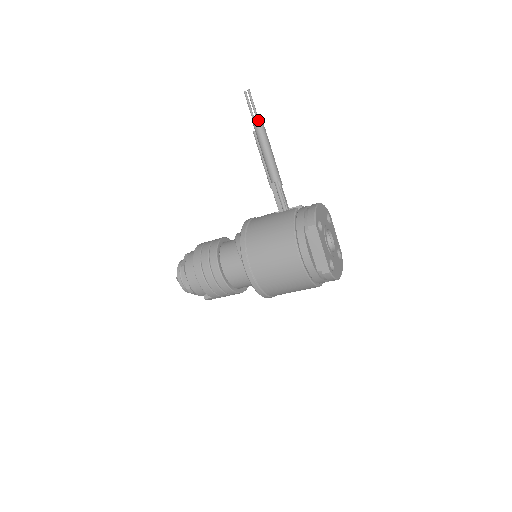
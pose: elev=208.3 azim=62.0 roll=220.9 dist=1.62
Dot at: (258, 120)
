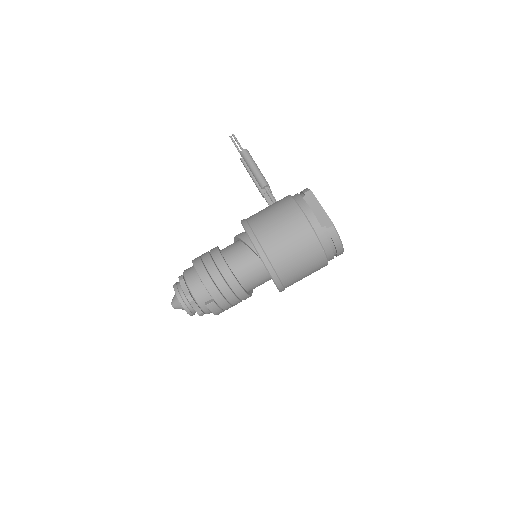
Dot at: occluded
